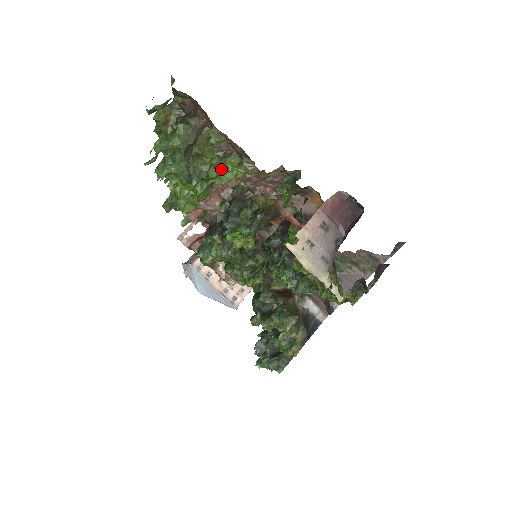
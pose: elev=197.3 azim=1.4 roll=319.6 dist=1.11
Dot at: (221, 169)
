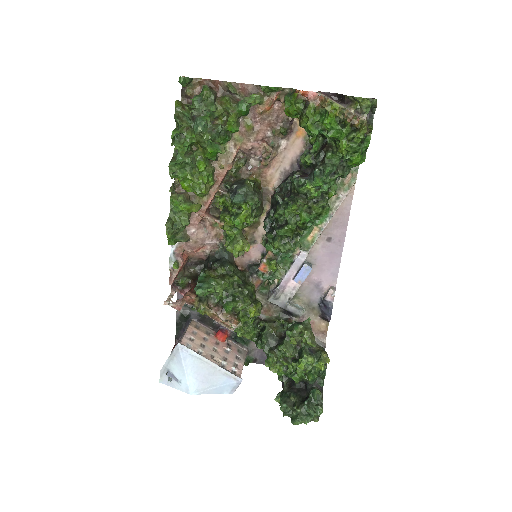
Dot at: (241, 106)
